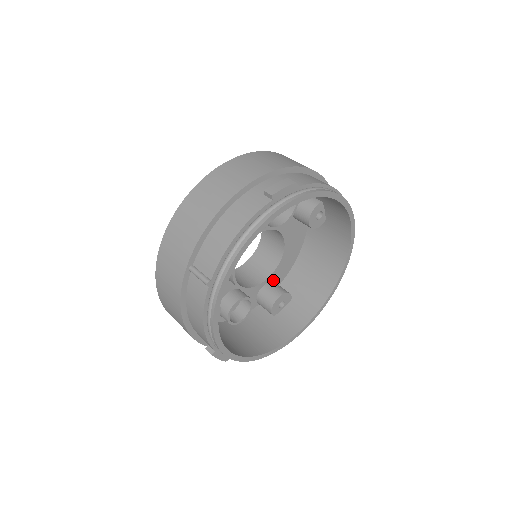
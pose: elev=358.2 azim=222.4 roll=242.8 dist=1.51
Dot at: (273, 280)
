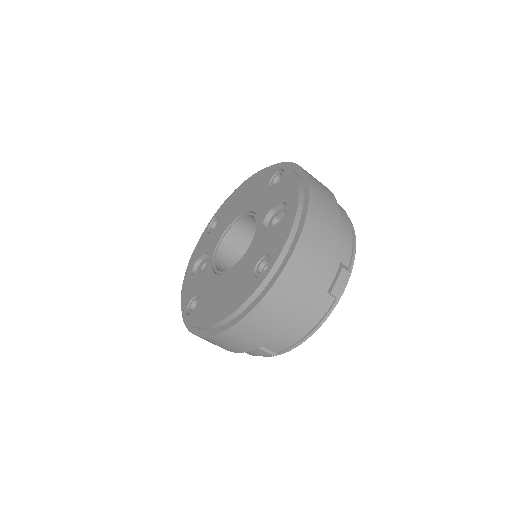
Dot at: occluded
